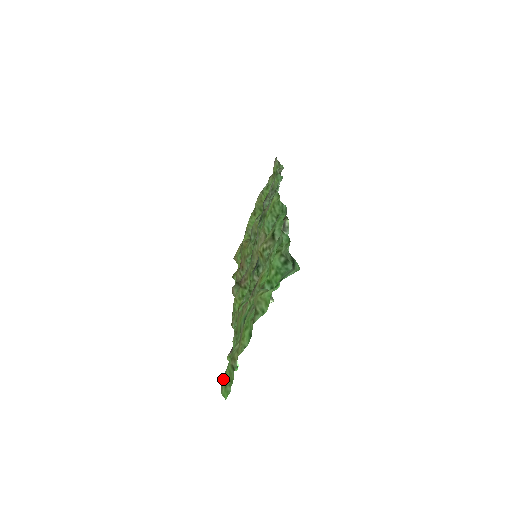
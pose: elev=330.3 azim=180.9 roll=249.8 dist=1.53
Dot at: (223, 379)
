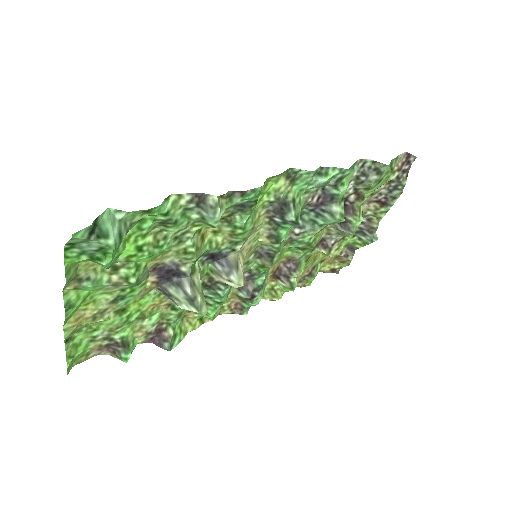
Dot at: (87, 353)
